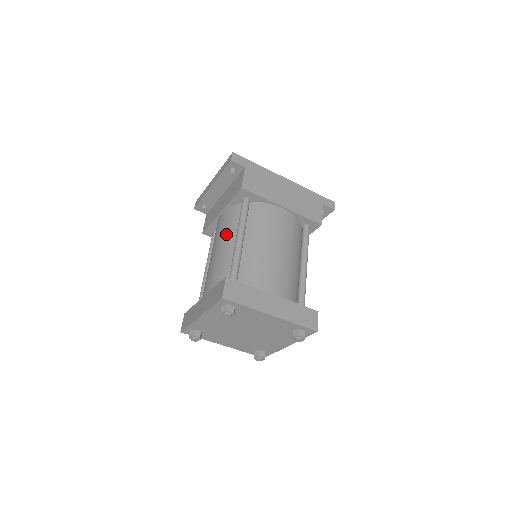
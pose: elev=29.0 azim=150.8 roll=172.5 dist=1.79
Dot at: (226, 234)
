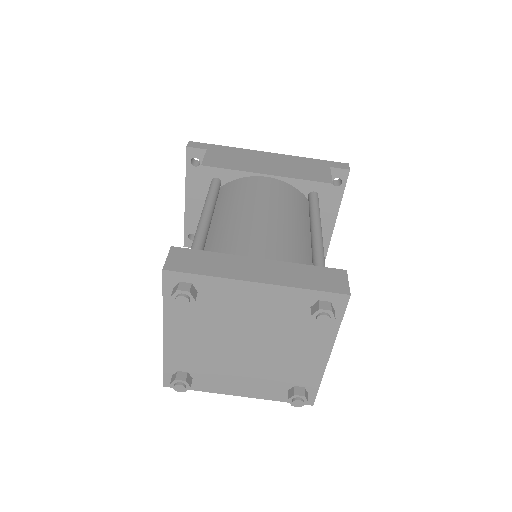
Dot at: occluded
